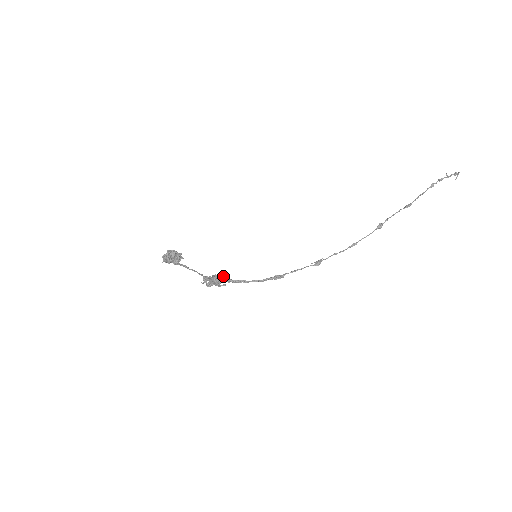
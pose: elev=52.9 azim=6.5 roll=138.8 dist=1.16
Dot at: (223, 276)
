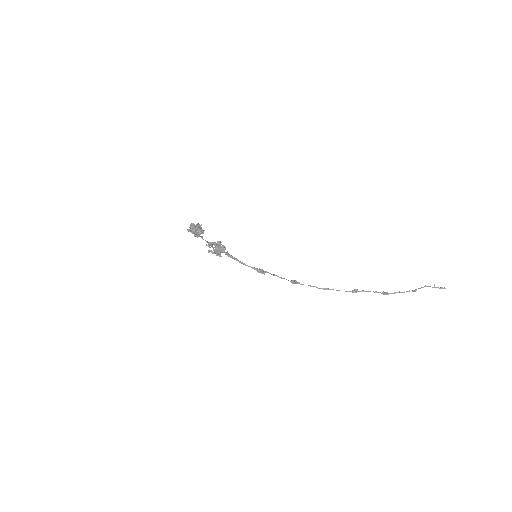
Dot at: (225, 248)
